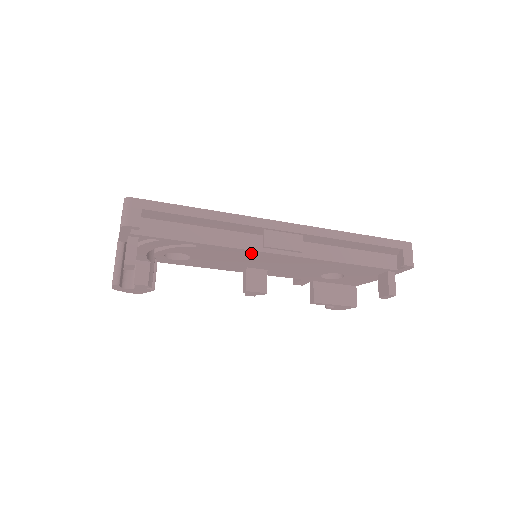
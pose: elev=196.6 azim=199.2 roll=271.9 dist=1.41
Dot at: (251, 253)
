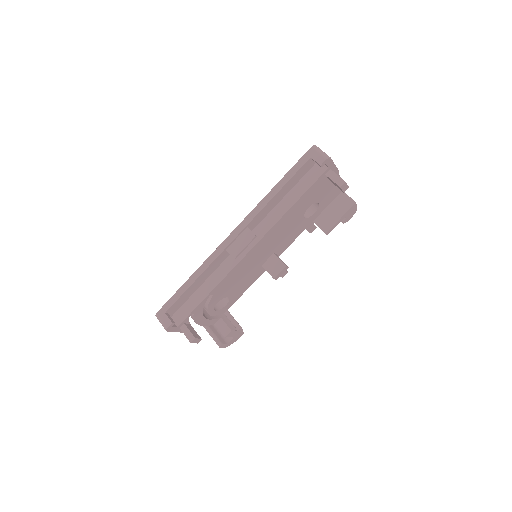
Dot at: (240, 265)
